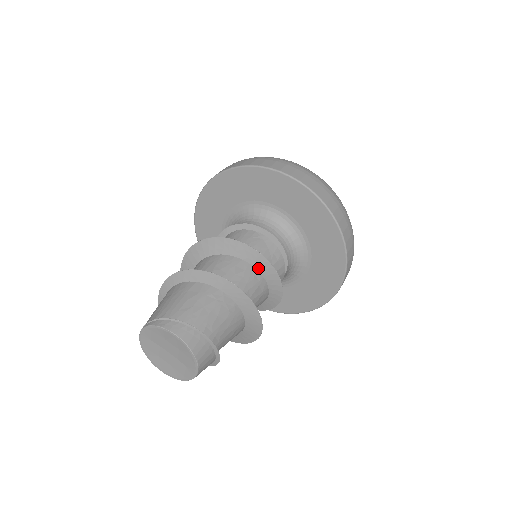
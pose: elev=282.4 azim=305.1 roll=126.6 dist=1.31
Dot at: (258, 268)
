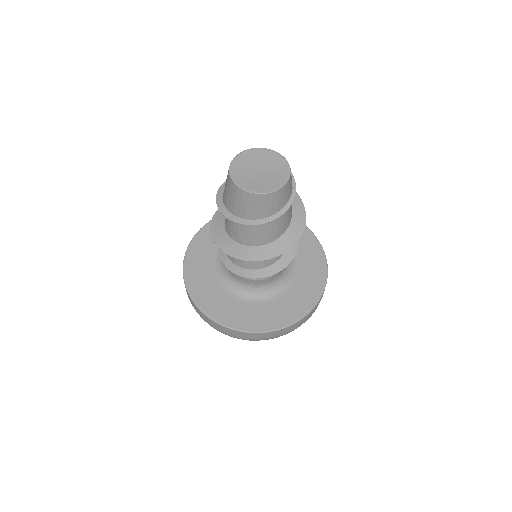
Dot at: occluded
